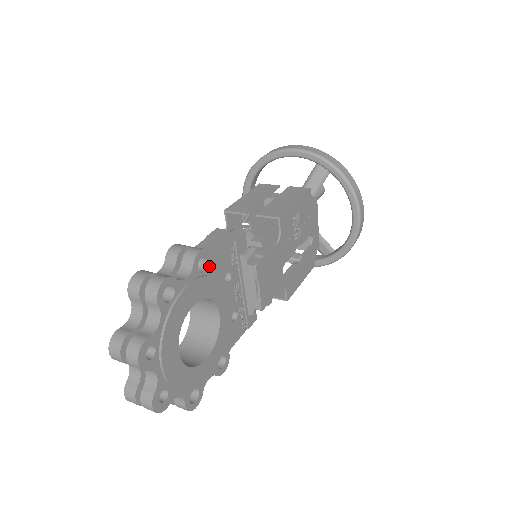
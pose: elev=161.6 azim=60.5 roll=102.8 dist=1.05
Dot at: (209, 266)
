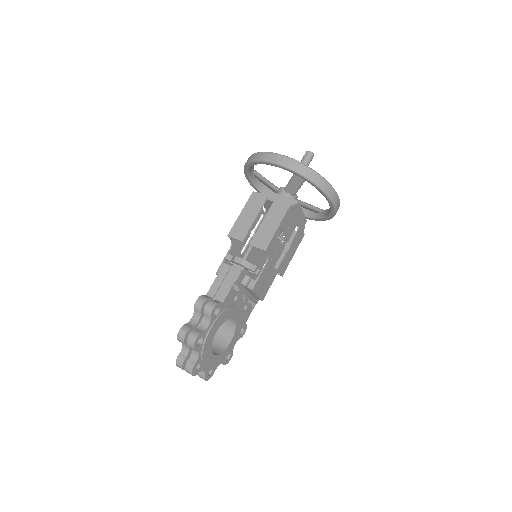
Dot at: (221, 308)
